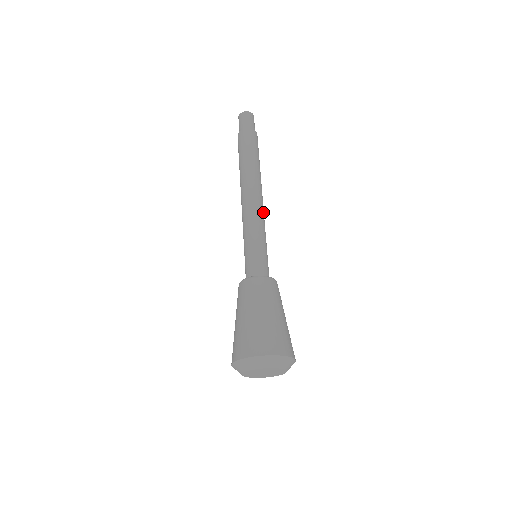
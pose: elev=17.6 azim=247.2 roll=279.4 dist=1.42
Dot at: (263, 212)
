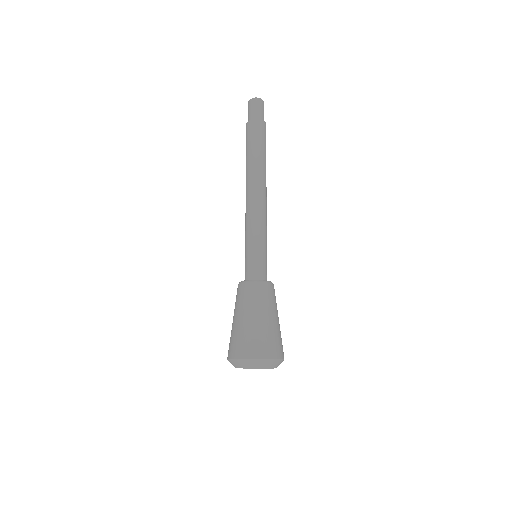
Dot at: (262, 210)
